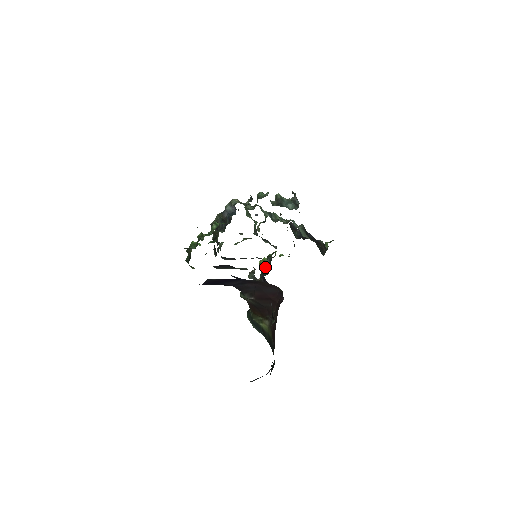
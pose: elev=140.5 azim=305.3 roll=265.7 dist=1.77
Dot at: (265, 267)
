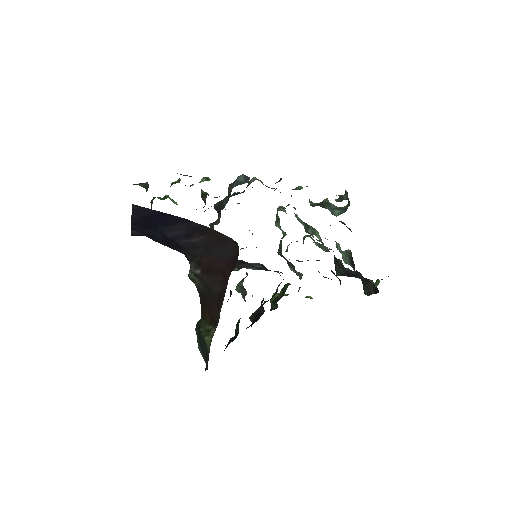
Dot at: occluded
